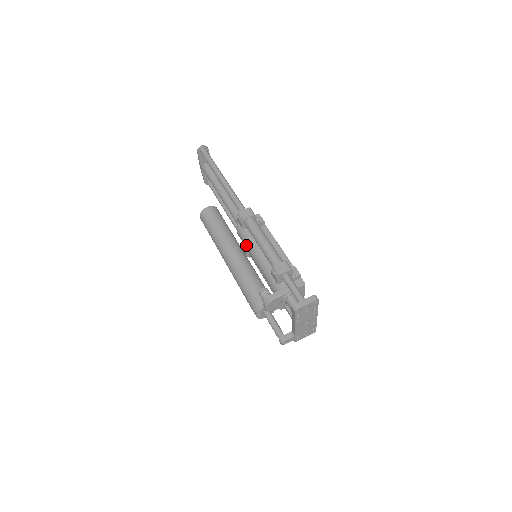
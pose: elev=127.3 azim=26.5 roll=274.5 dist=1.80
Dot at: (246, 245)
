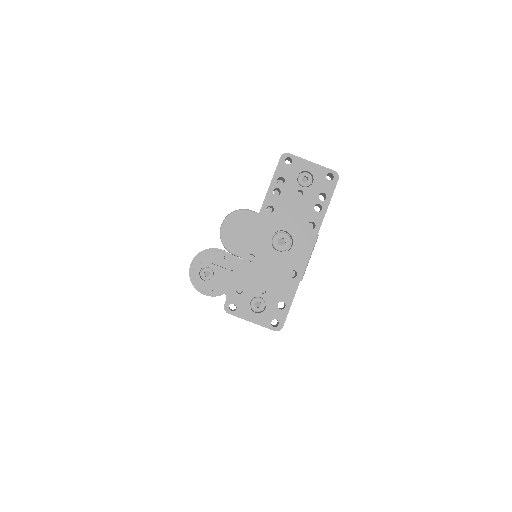
Dot at: occluded
